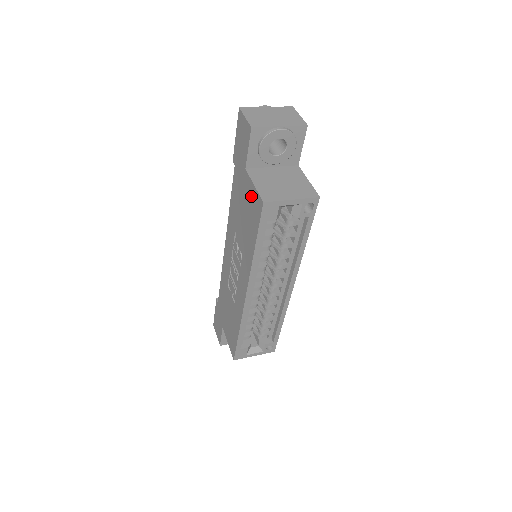
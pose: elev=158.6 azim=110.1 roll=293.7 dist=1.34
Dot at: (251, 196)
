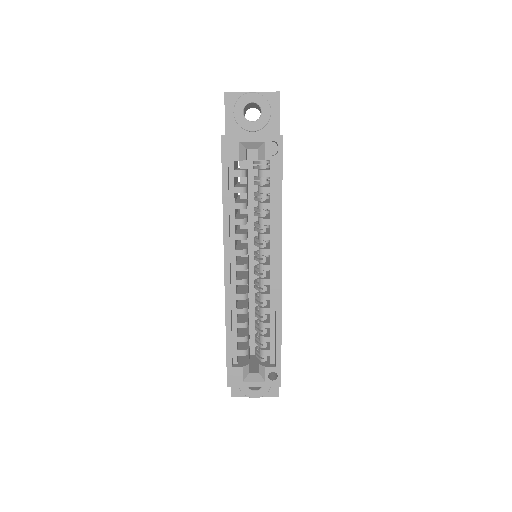
Dot at: occluded
